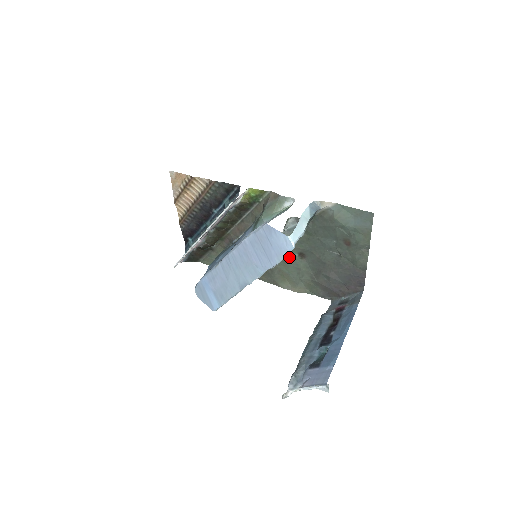
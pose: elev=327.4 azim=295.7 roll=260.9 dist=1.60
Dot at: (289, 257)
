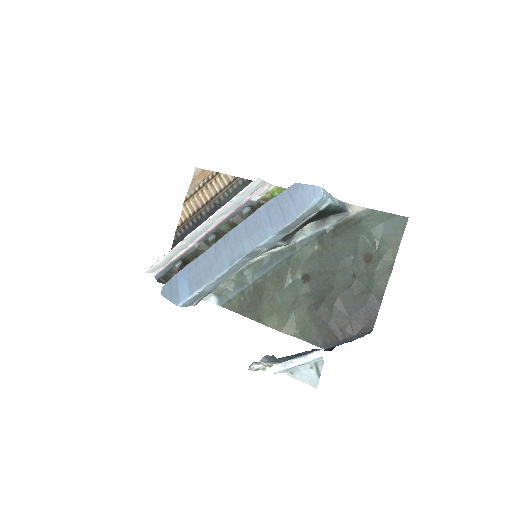
Dot at: (290, 280)
